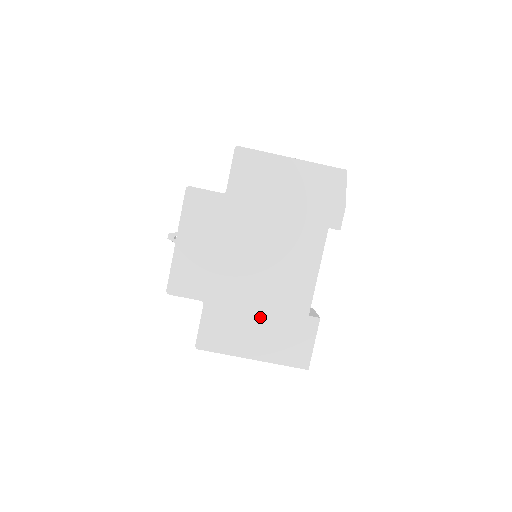
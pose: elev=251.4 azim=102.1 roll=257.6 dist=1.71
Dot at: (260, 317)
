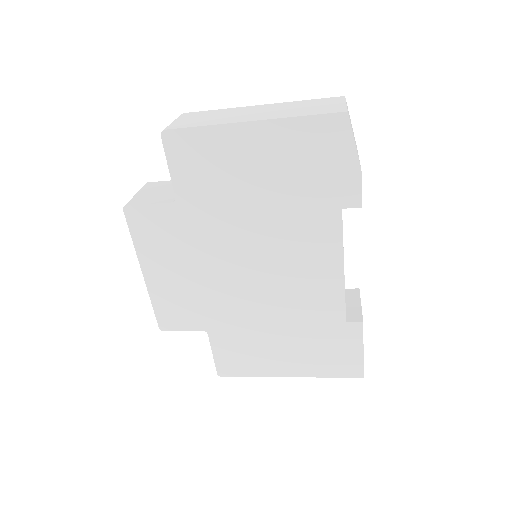
Dot at: (282, 334)
